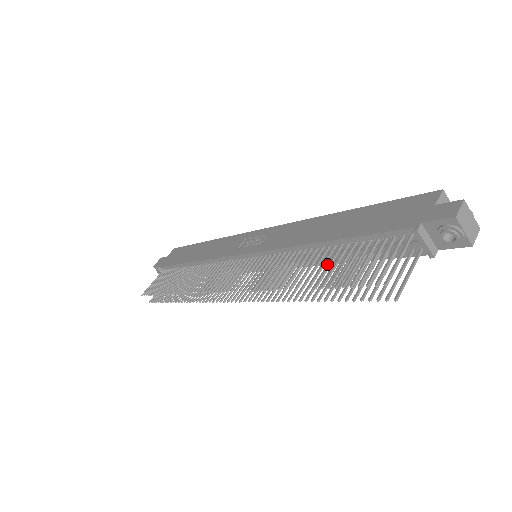
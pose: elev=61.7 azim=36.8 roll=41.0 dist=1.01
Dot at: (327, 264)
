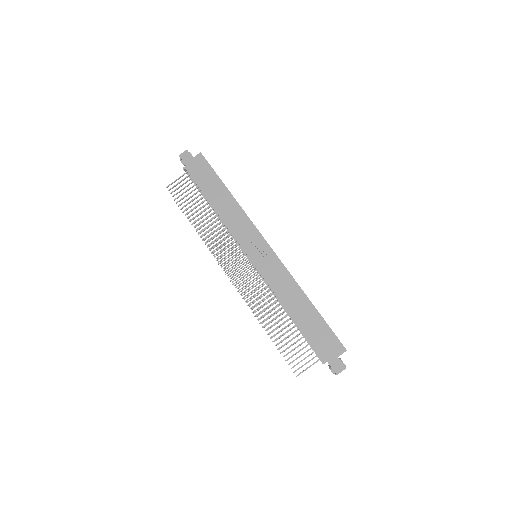
Dot at: (286, 316)
